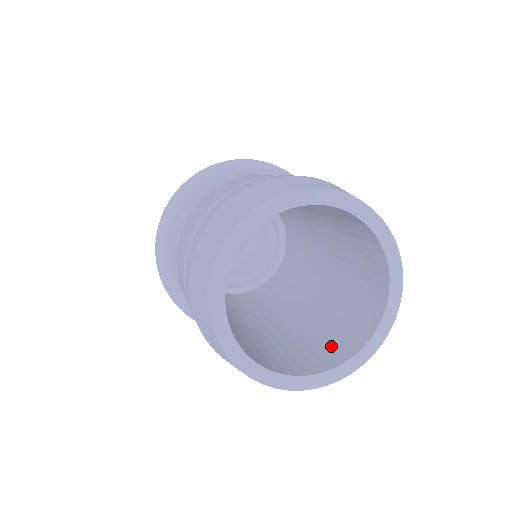
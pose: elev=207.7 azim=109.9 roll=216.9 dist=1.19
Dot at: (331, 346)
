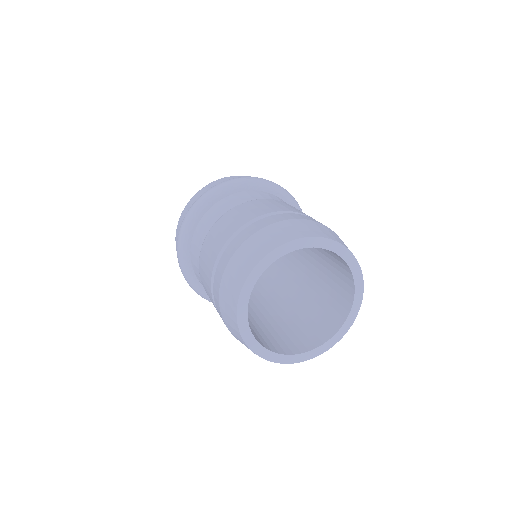
Dot at: (265, 339)
